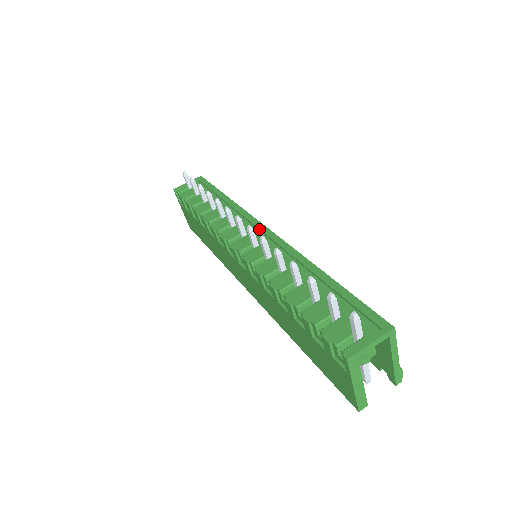
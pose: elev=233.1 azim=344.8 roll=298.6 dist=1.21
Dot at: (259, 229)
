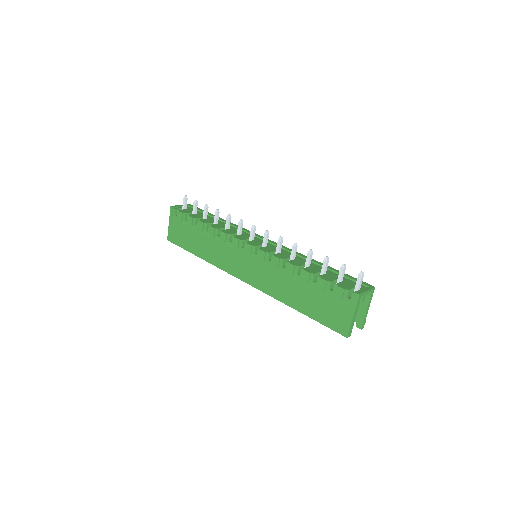
Dot at: (262, 238)
